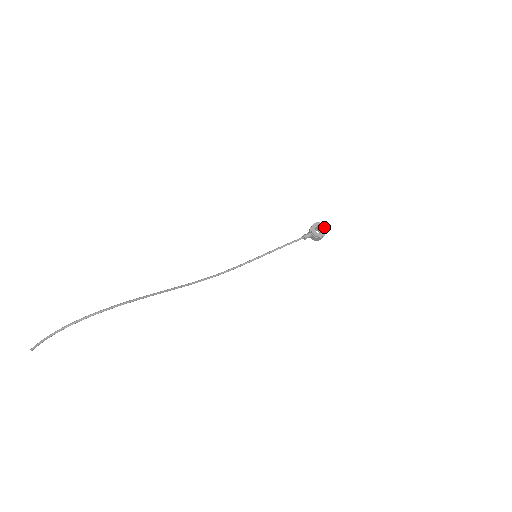
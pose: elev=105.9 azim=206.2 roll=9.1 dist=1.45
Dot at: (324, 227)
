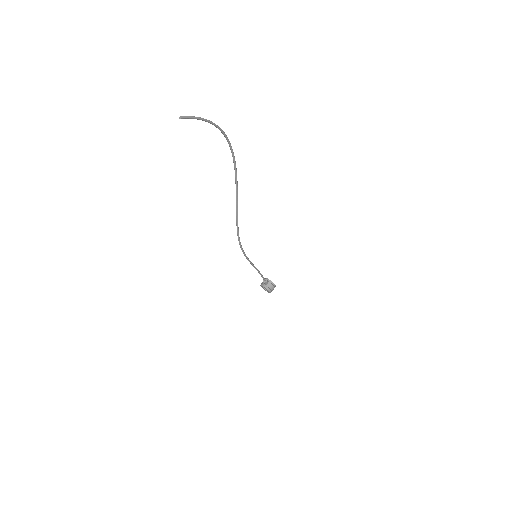
Dot at: occluded
